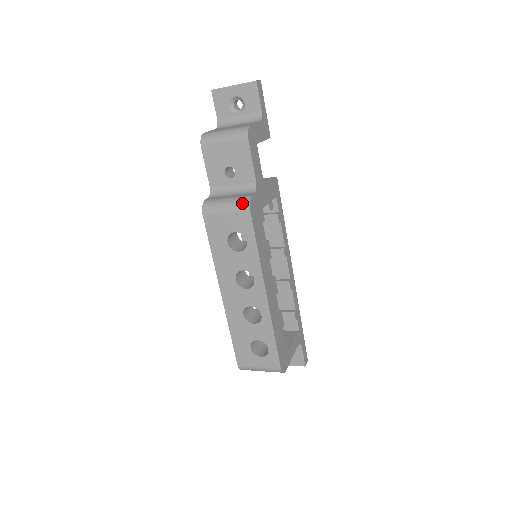
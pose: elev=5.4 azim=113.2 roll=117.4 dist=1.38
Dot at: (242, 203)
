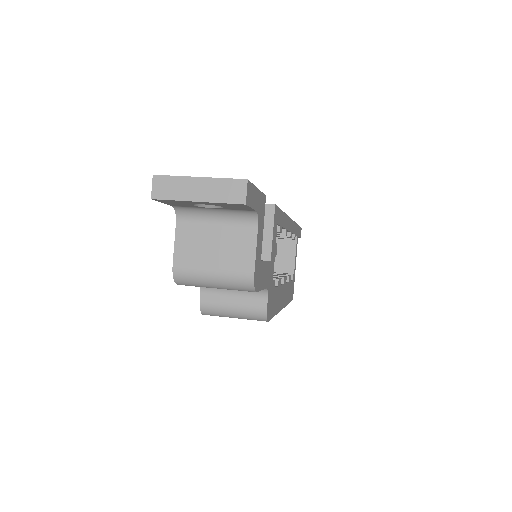
Dot at: (256, 318)
